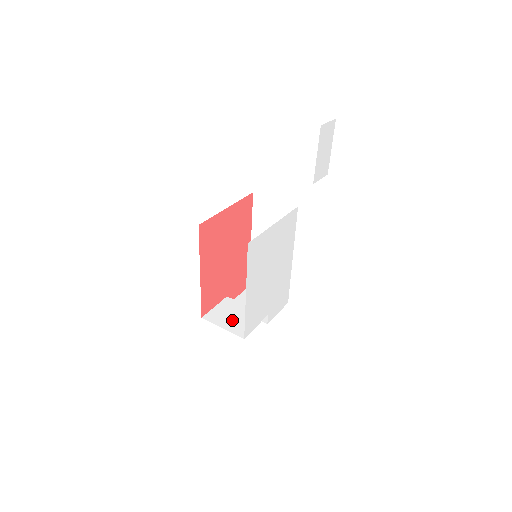
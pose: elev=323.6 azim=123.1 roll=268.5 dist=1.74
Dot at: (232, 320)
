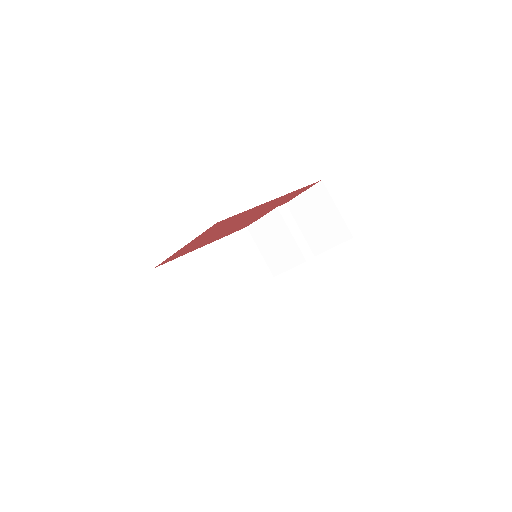
Dot at: (271, 247)
